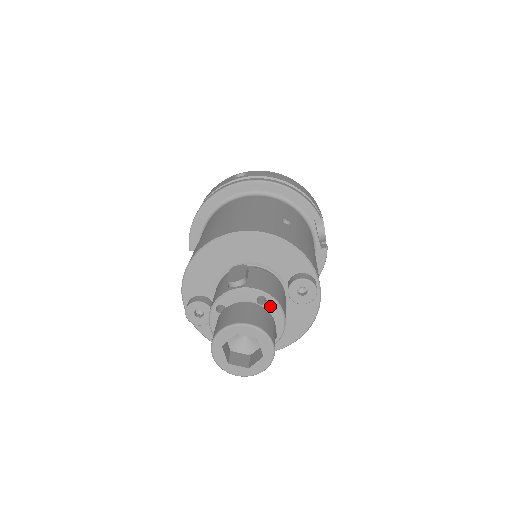
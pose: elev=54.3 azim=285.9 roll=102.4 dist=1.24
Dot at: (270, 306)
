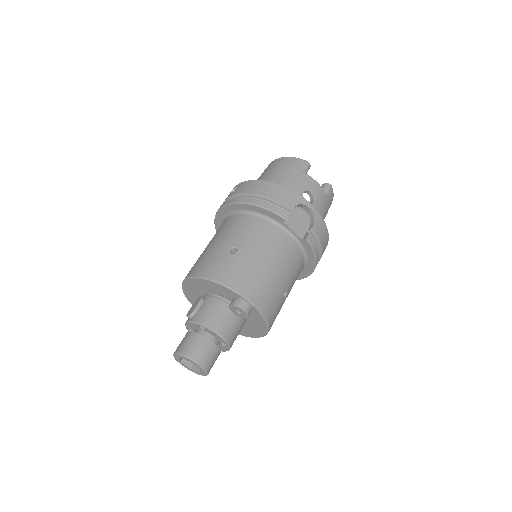
Dot at: (209, 331)
